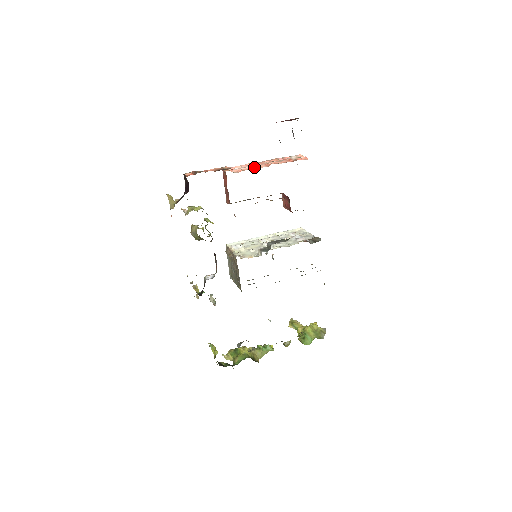
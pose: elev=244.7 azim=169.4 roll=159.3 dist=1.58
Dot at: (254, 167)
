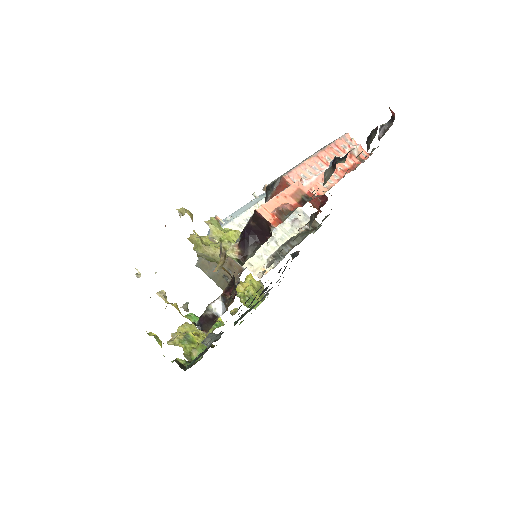
Dot at: occluded
